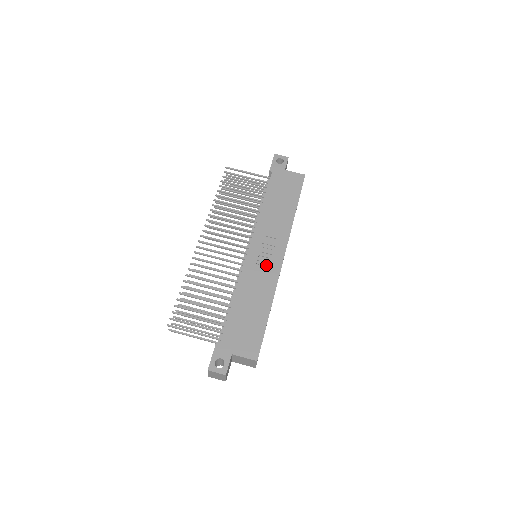
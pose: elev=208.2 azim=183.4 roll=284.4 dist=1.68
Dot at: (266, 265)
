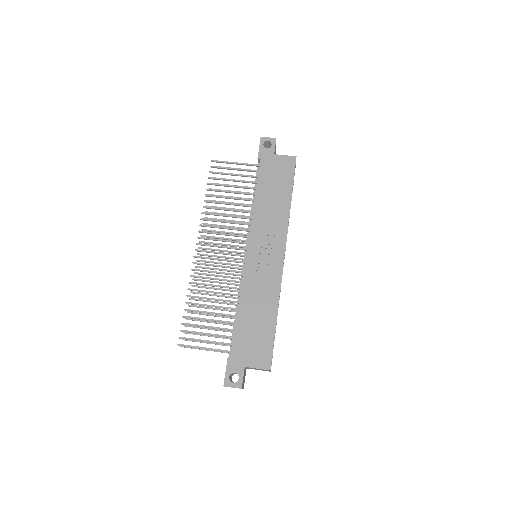
Dot at: (267, 267)
